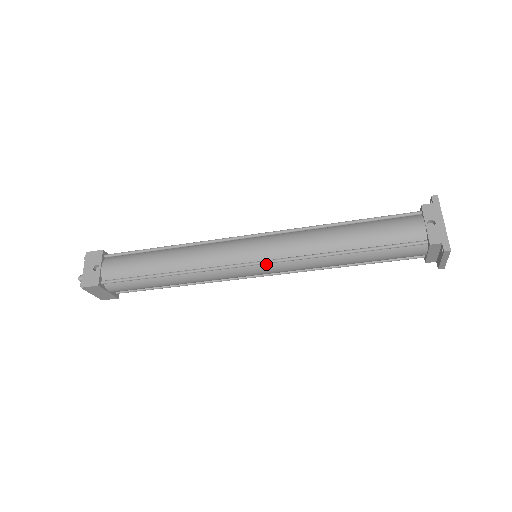
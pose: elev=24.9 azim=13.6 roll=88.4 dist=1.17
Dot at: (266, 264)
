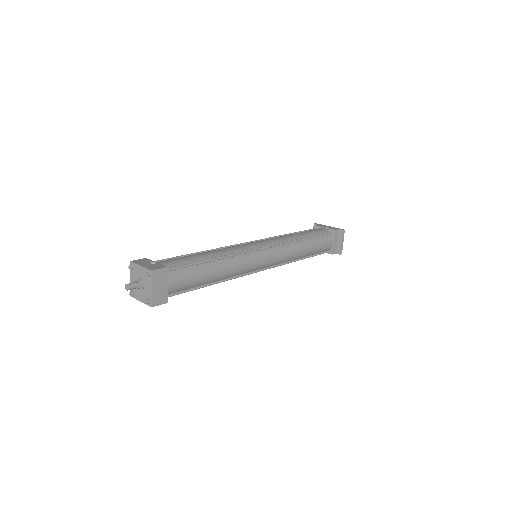
Dot at: (271, 249)
